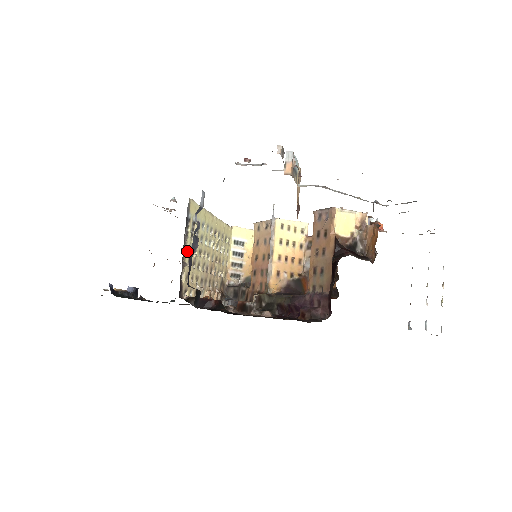
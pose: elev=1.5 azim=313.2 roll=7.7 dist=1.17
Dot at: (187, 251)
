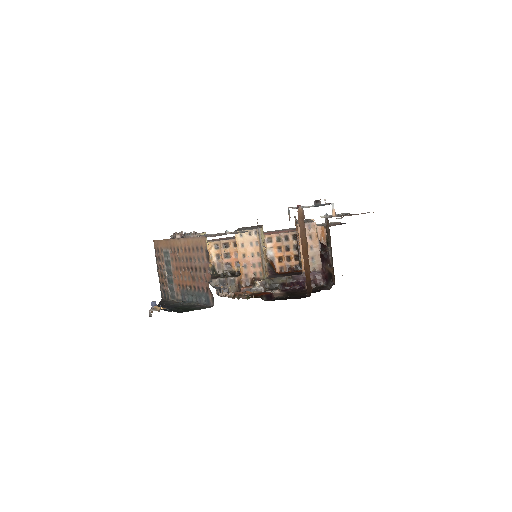
Dot at: occluded
